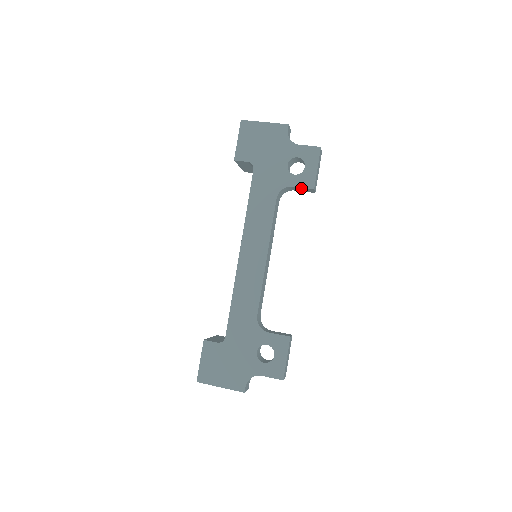
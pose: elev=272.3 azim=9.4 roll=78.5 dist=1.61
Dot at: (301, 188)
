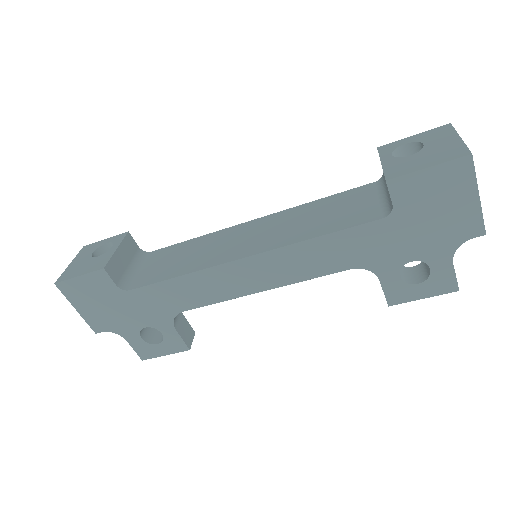
Dot at: (383, 287)
